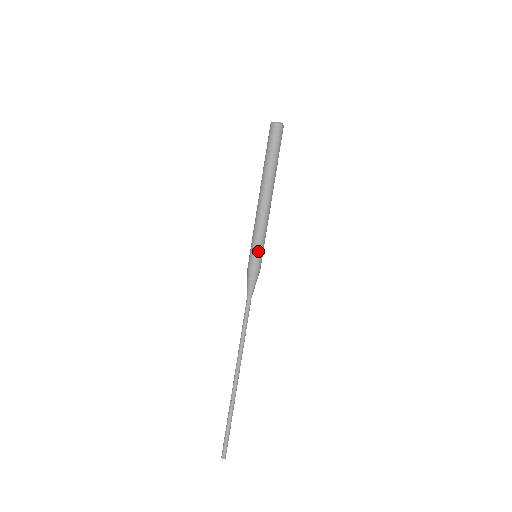
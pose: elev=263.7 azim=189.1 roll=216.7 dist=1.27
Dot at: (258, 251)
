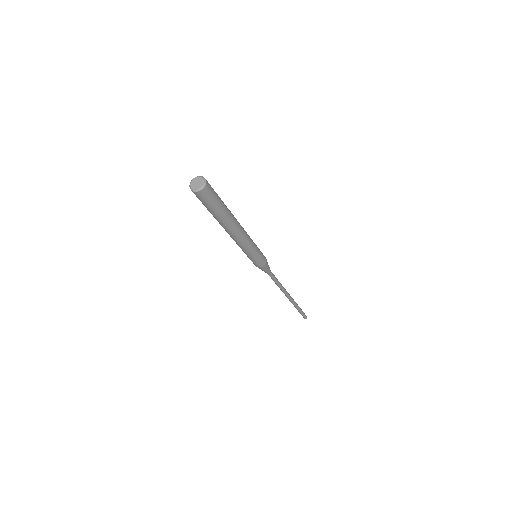
Dot at: (257, 258)
